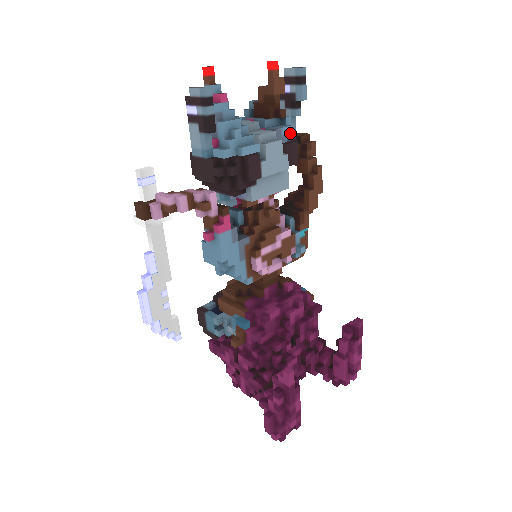
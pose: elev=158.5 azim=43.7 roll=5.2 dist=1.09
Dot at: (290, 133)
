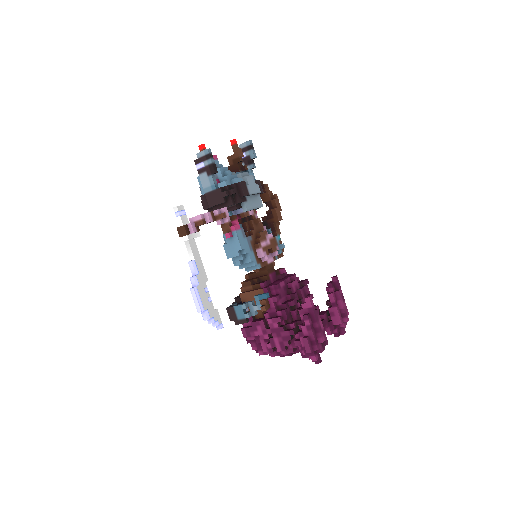
Dot at: occluded
